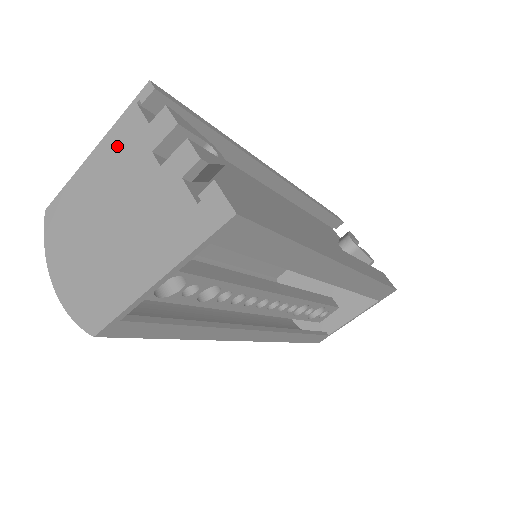
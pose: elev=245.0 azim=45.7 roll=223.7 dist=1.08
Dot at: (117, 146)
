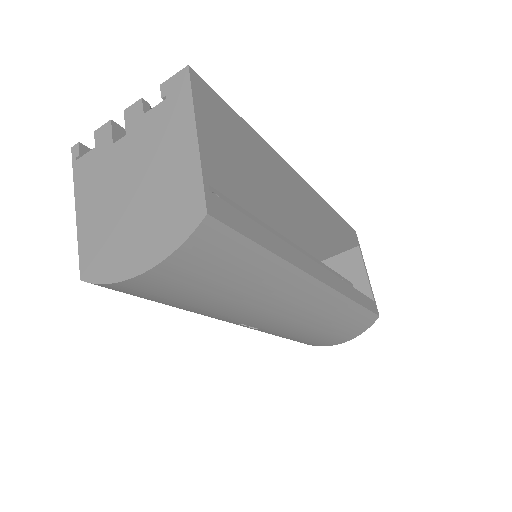
Dot at: (89, 181)
